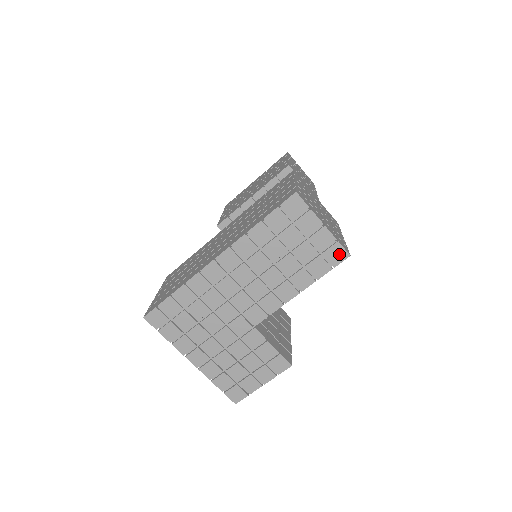
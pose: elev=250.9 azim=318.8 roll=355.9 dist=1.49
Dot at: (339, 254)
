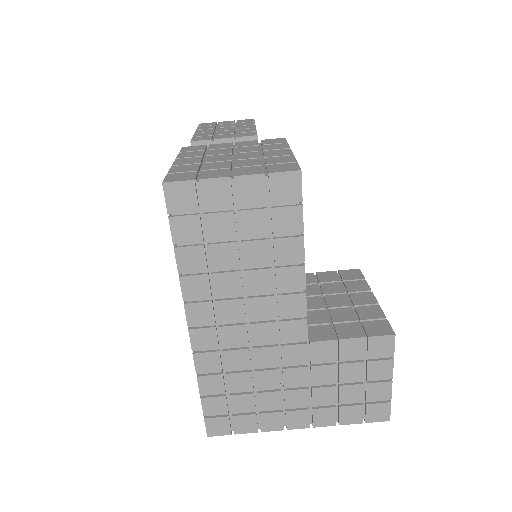
Dot at: (288, 184)
